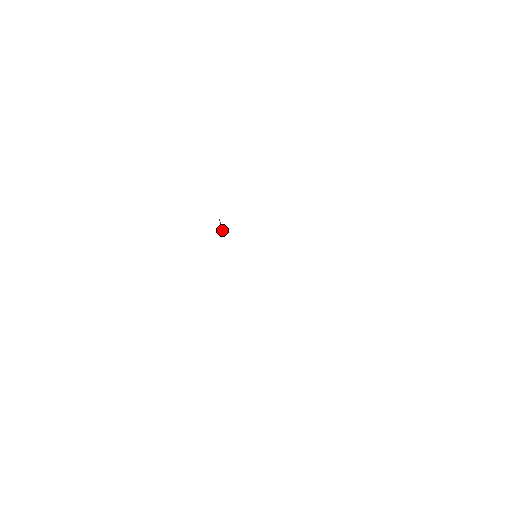
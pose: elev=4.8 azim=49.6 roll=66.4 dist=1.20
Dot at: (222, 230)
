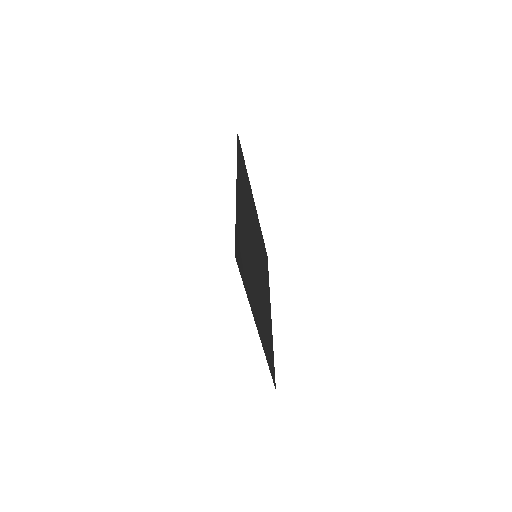
Dot at: (260, 253)
